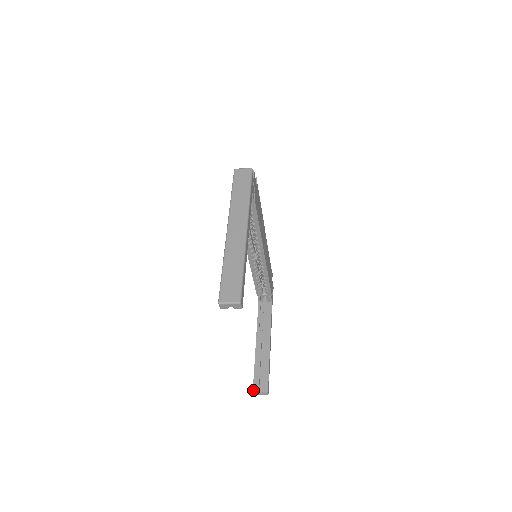
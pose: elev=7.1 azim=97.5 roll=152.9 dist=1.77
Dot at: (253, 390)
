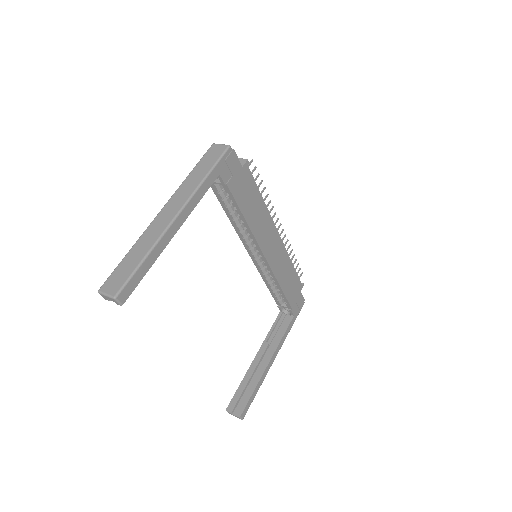
Dot at: (227, 408)
